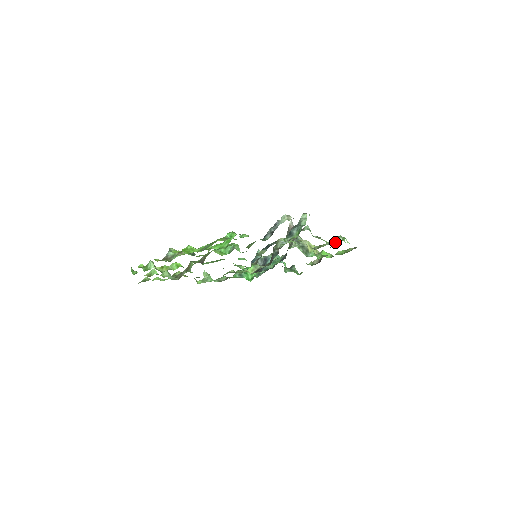
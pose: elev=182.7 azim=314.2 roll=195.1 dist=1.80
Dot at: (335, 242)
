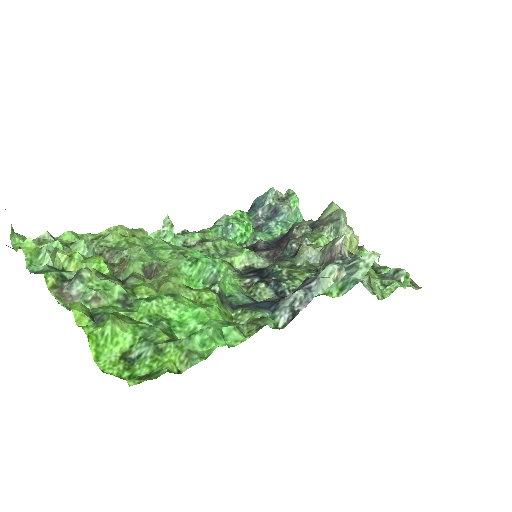
Dot at: (390, 275)
